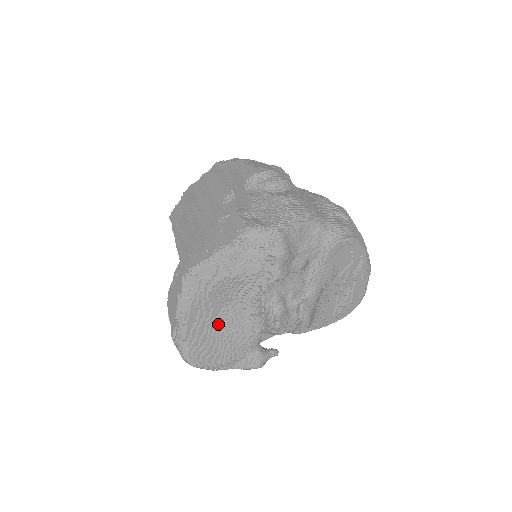
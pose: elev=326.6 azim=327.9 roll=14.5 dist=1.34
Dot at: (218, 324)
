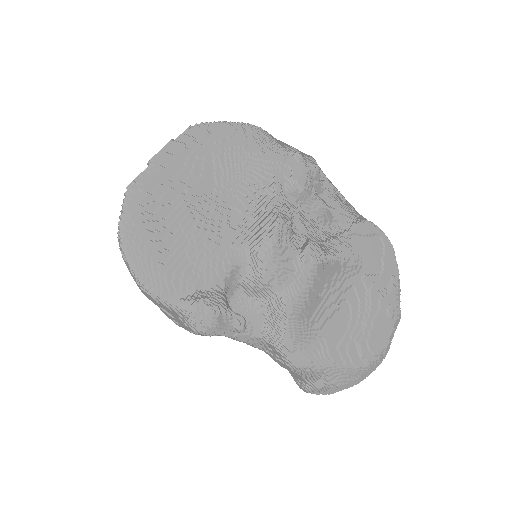
Dot at: (194, 206)
